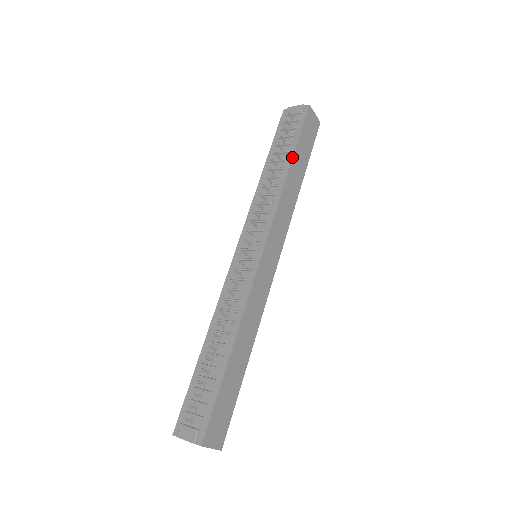
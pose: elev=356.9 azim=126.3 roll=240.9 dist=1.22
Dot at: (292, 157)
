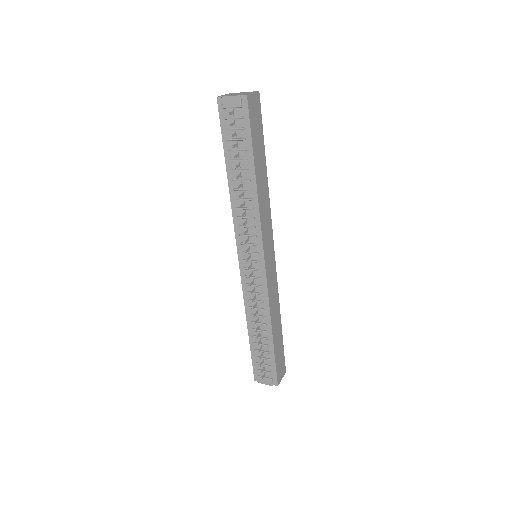
Dot at: (254, 167)
